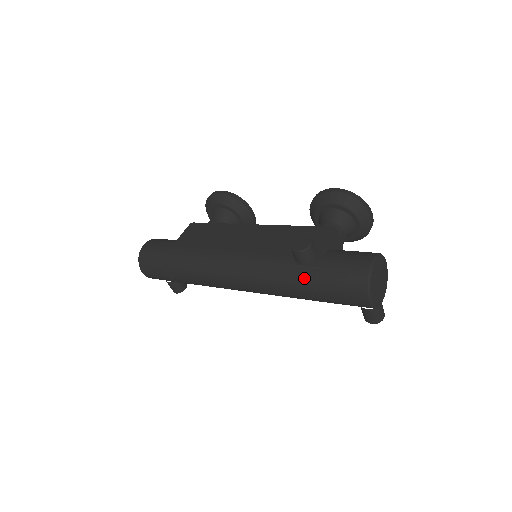
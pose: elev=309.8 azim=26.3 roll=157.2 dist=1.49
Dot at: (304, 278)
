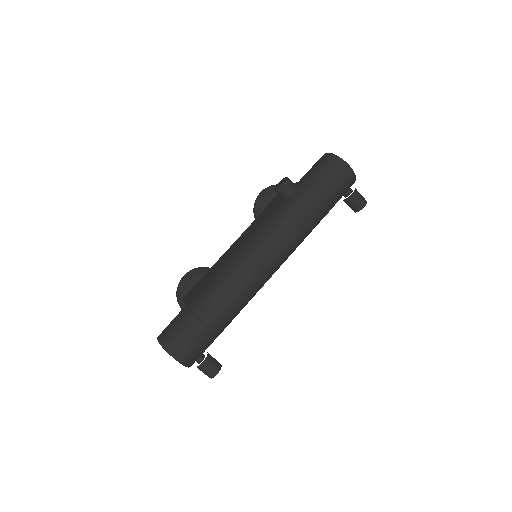
Dot at: (303, 195)
